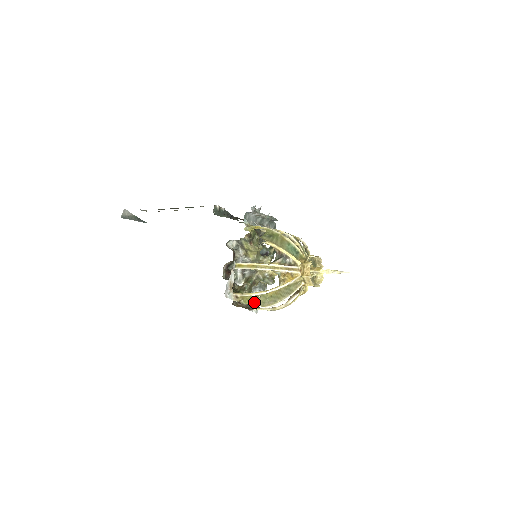
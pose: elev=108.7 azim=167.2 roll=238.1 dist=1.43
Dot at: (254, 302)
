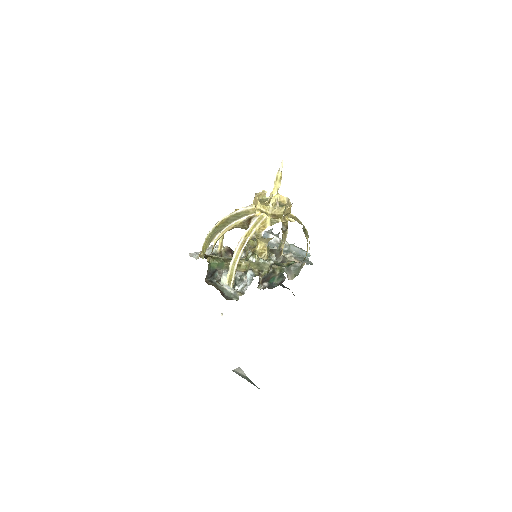
Dot at: (207, 245)
